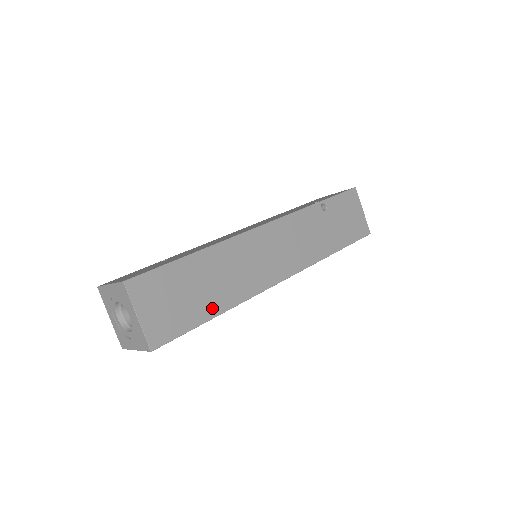
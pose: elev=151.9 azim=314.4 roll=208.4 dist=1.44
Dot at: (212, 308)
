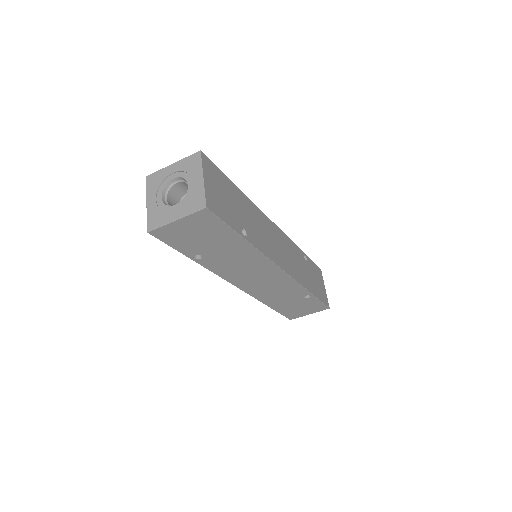
Dot at: occluded
